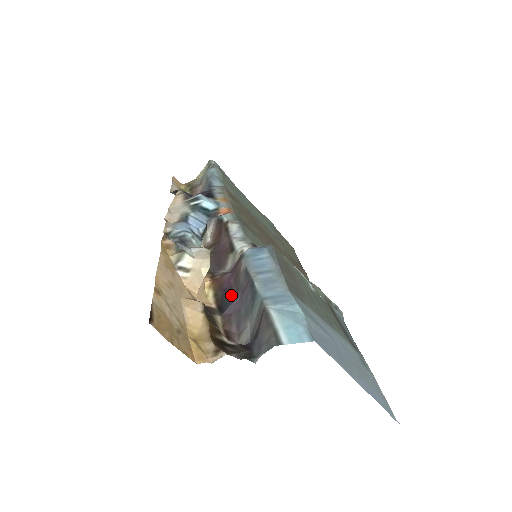
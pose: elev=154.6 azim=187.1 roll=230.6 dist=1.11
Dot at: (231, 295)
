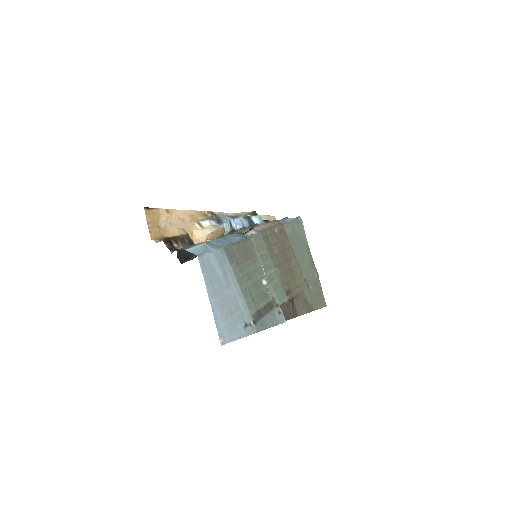
Dot at: occluded
